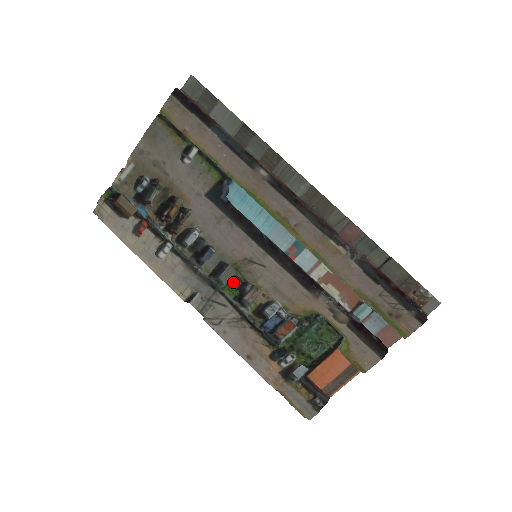
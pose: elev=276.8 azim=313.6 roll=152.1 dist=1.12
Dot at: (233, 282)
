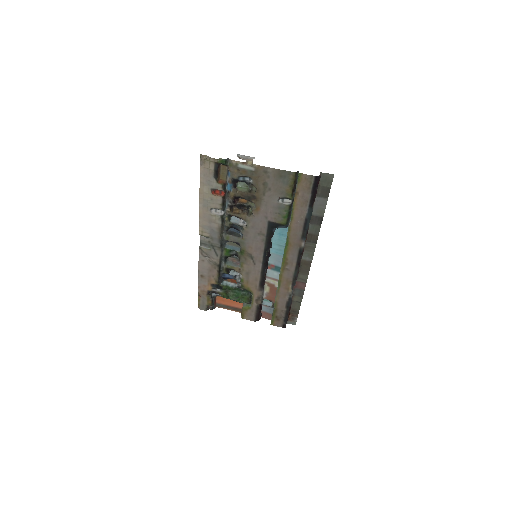
Dot at: (232, 251)
